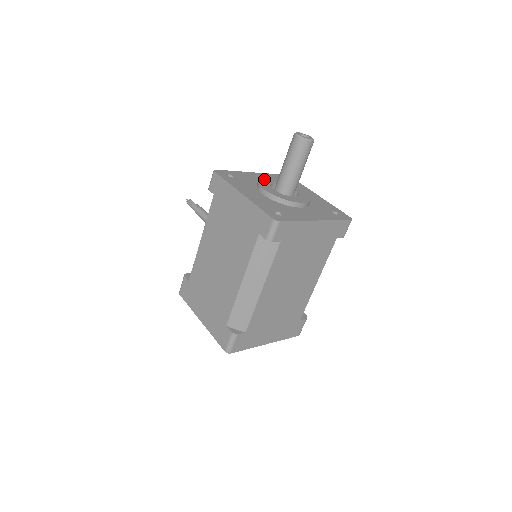
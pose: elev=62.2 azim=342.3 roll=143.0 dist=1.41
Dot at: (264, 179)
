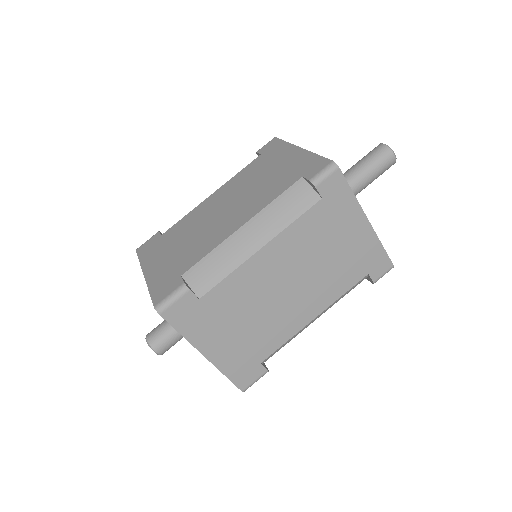
Dot at: occluded
